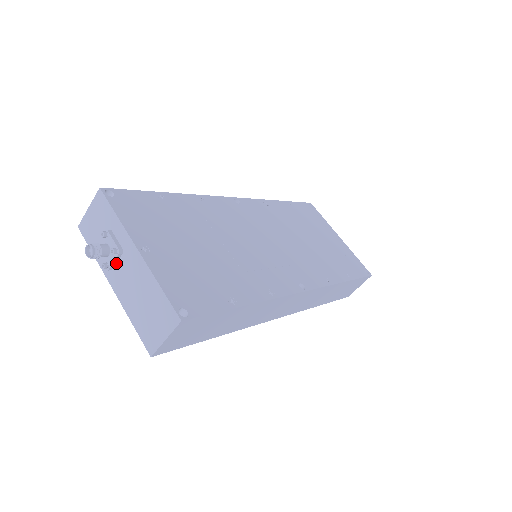
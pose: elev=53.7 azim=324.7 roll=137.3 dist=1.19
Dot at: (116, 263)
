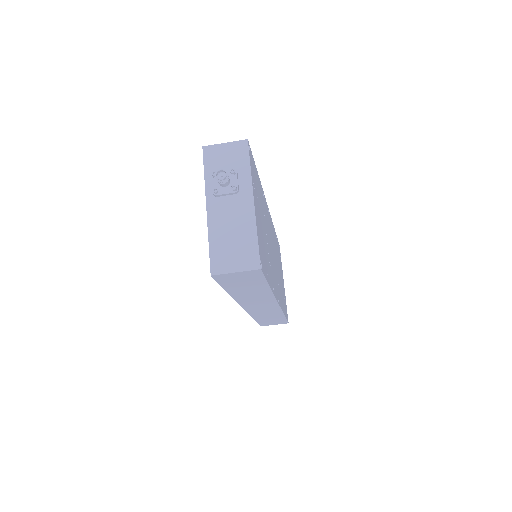
Dot at: (225, 195)
